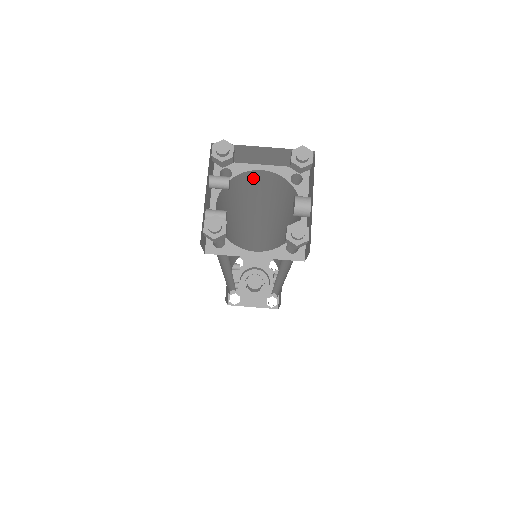
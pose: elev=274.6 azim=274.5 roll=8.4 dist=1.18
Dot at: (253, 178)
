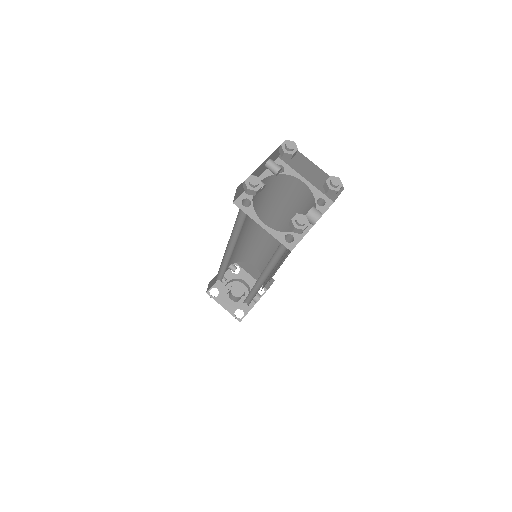
Dot at: (294, 186)
